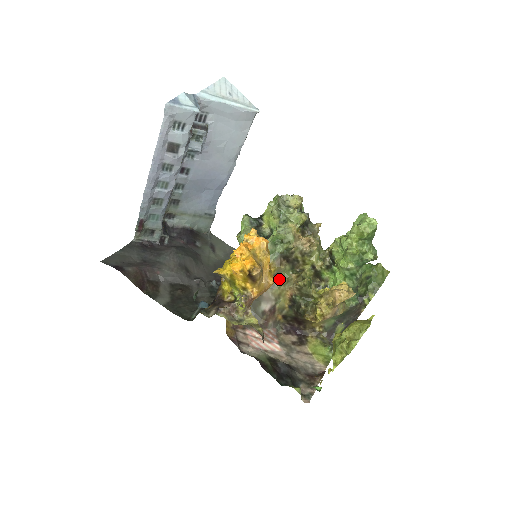
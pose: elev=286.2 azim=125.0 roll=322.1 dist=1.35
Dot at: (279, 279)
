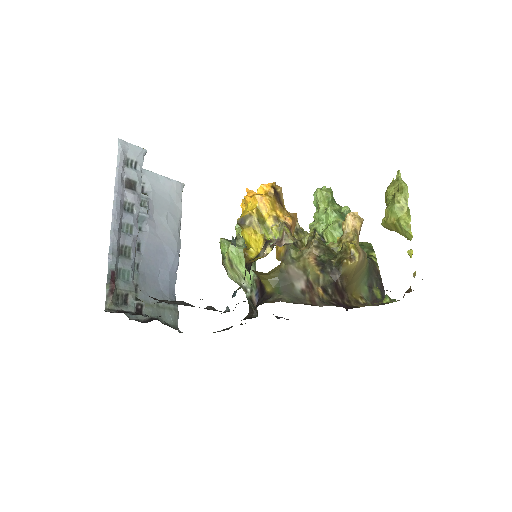
Dot at: (293, 256)
